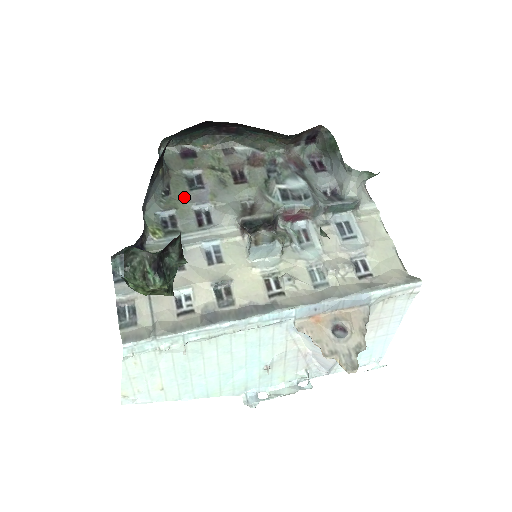
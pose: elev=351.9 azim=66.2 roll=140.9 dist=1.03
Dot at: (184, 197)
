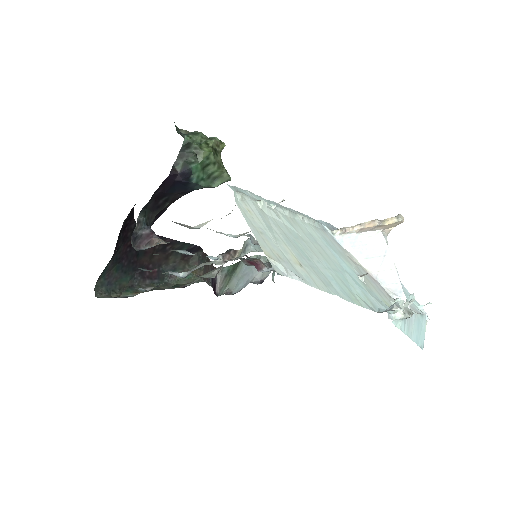
Dot at: occluded
